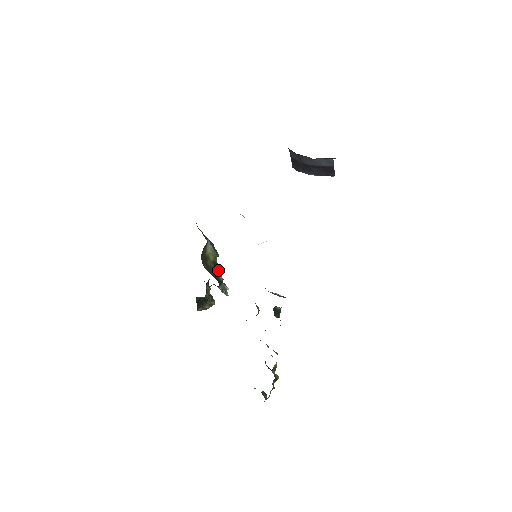
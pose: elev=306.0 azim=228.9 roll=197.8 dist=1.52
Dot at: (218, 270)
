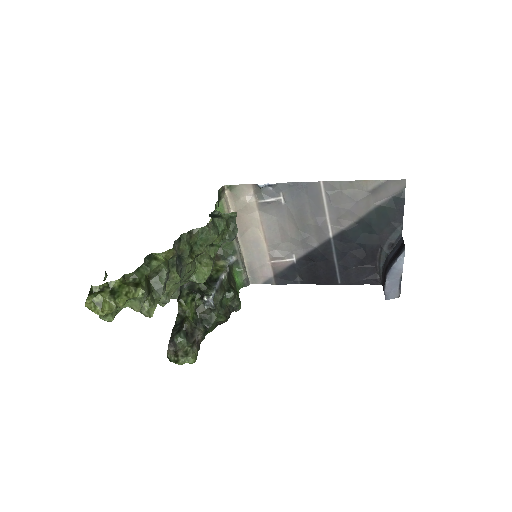
Dot at: (217, 282)
